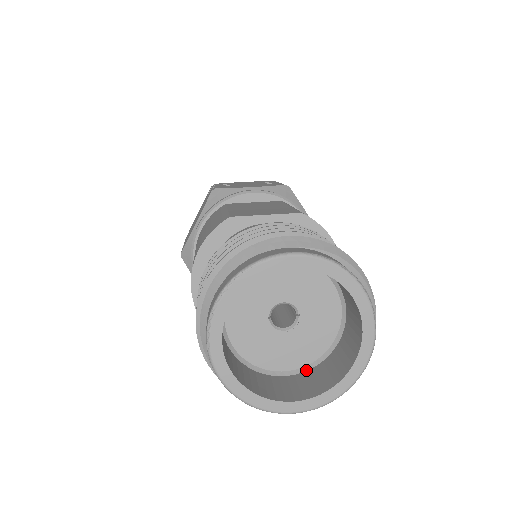
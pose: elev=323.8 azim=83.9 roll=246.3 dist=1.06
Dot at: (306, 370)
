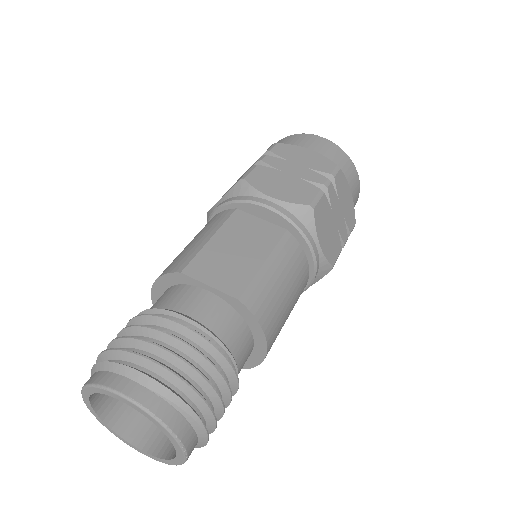
Dot at: occluded
